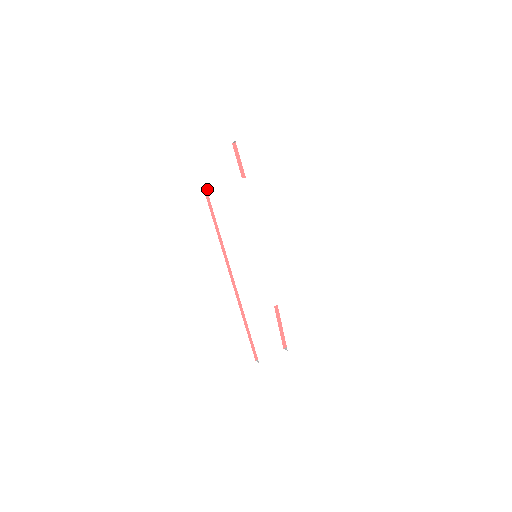
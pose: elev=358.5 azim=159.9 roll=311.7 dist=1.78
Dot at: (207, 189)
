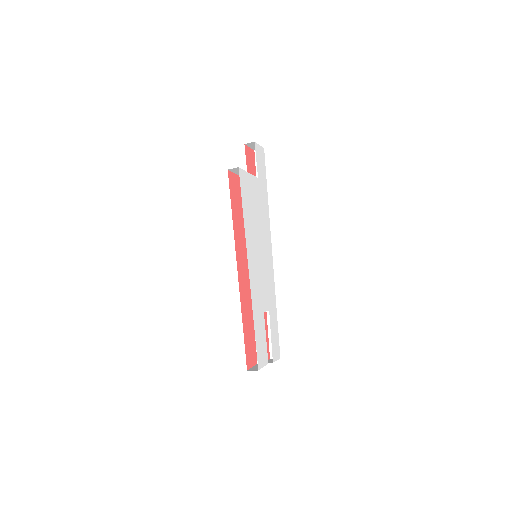
Dot at: (239, 171)
